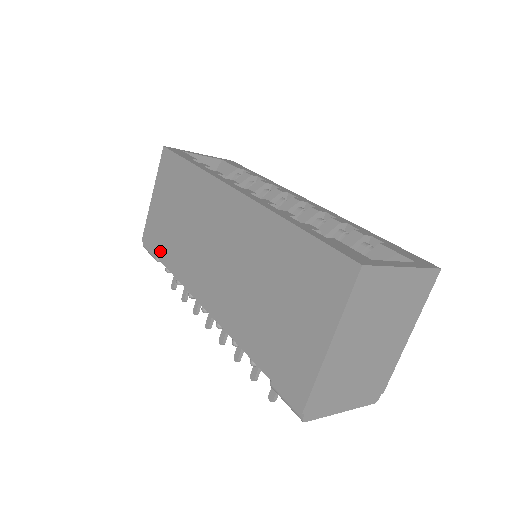
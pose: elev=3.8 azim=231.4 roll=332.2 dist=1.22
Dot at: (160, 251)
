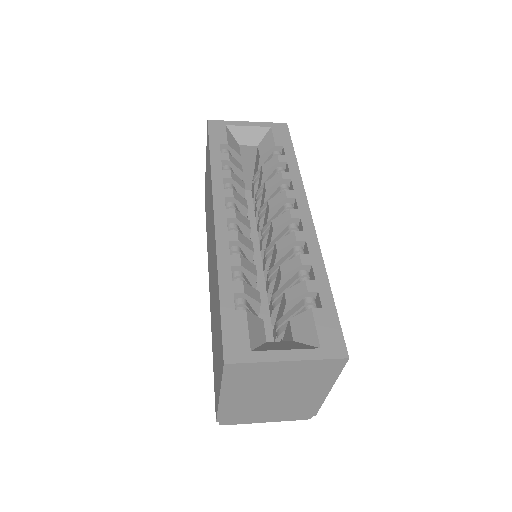
Dot at: (206, 217)
